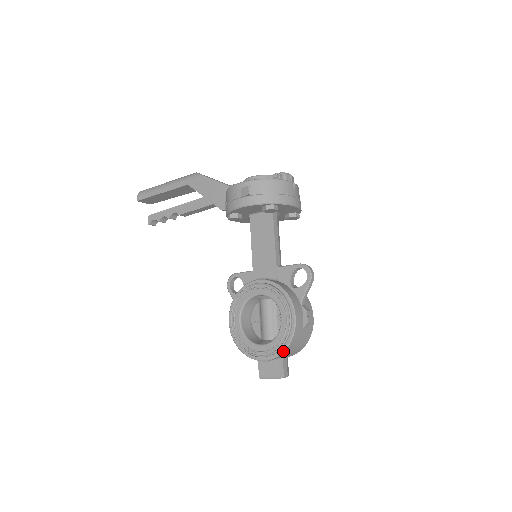
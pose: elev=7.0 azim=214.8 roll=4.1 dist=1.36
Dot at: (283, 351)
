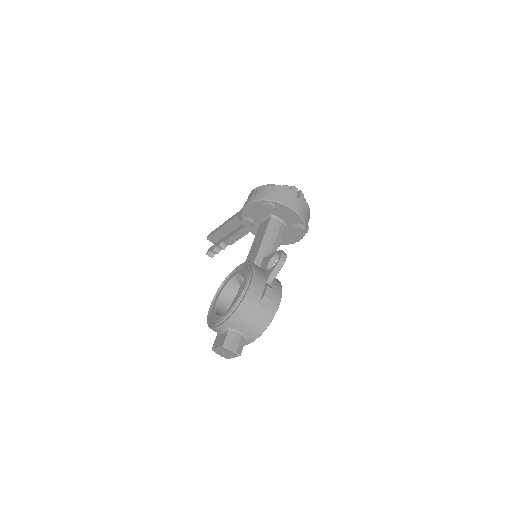
Dot at: (232, 315)
